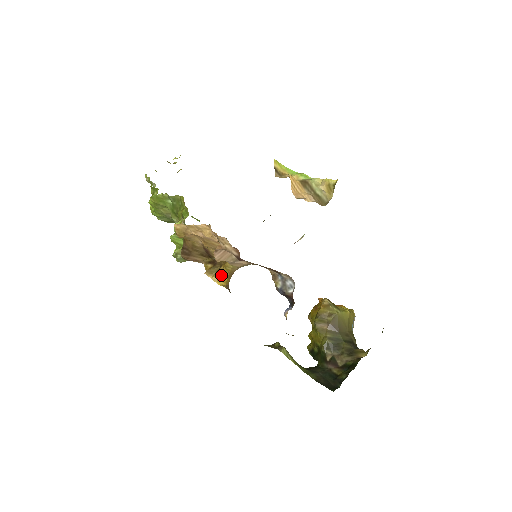
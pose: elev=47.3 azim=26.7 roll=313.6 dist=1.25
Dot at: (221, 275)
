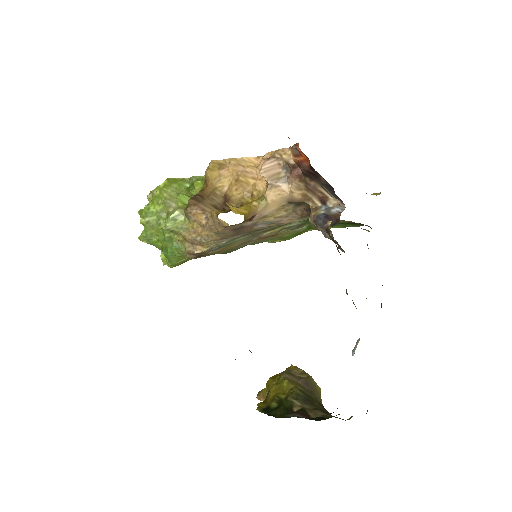
Dot at: (241, 208)
